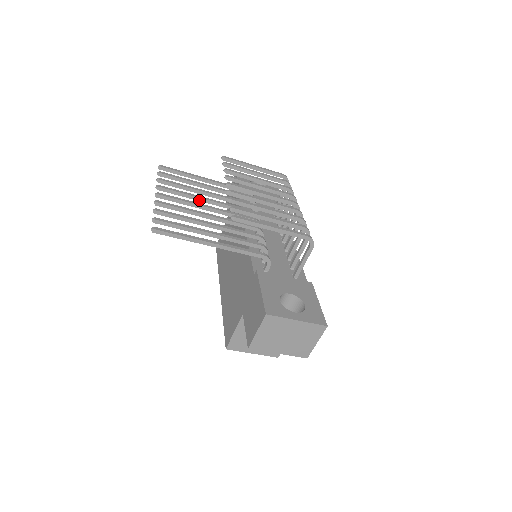
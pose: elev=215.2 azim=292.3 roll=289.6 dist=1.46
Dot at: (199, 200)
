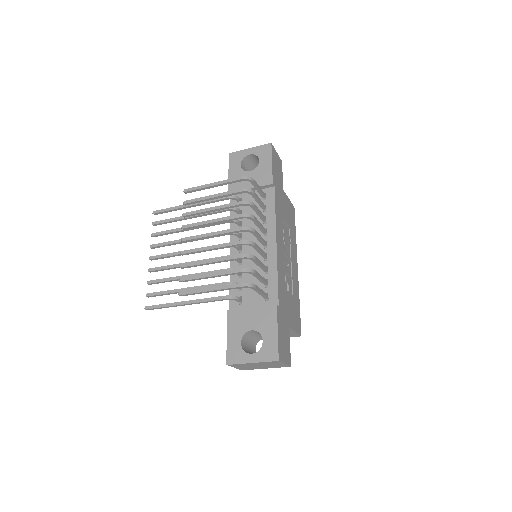
Dot at: occluded
